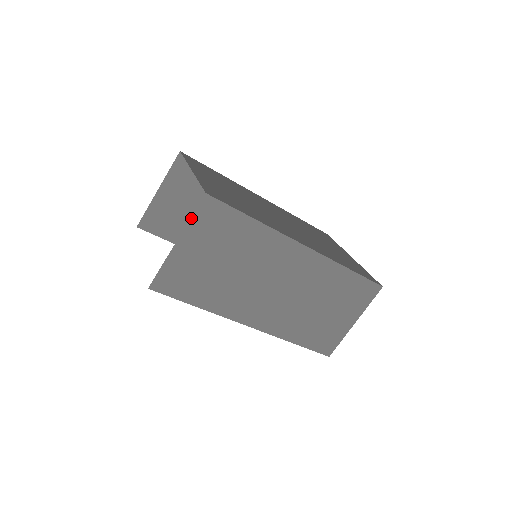
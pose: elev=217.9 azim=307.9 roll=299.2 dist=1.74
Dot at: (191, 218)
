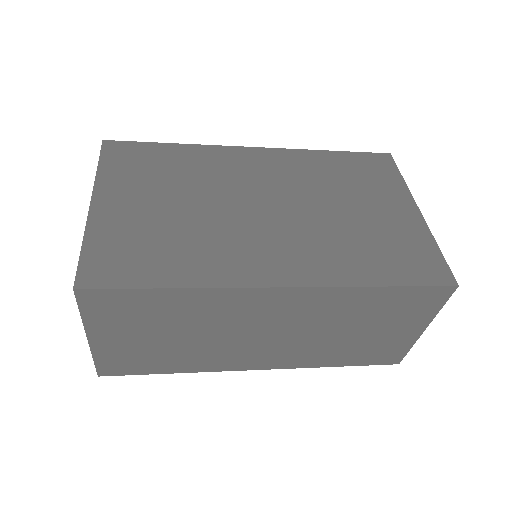
Dot at: (81, 315)
